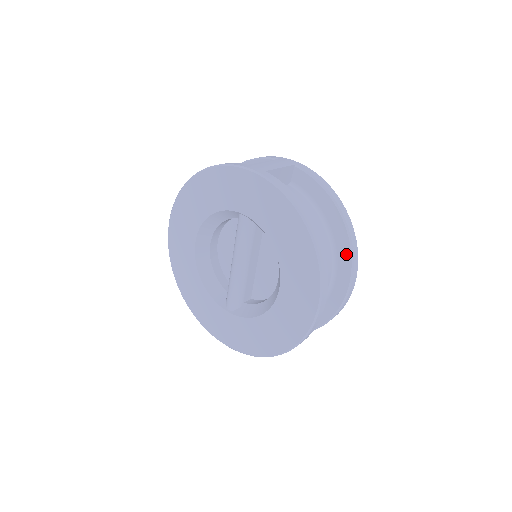
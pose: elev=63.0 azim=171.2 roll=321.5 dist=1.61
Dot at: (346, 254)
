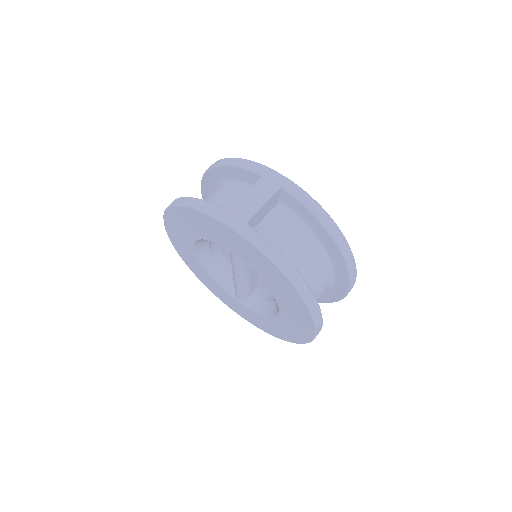
Dot at: (343, 270)
